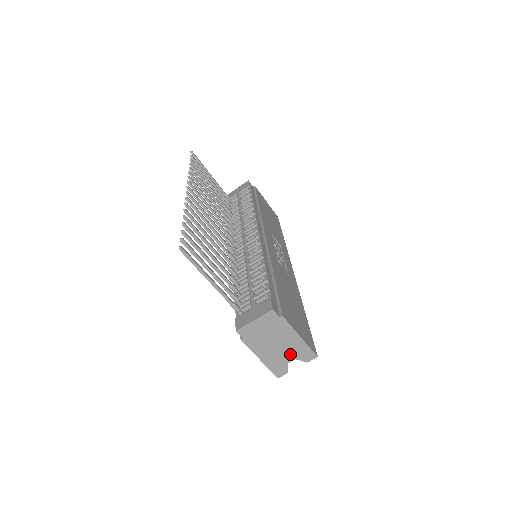
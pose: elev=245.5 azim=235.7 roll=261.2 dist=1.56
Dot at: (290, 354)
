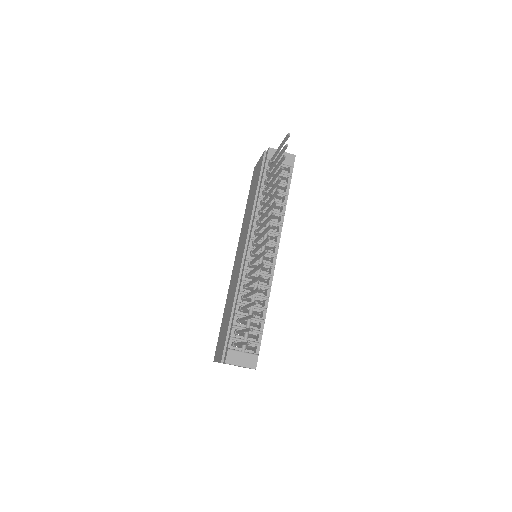
Dot at: occluded
